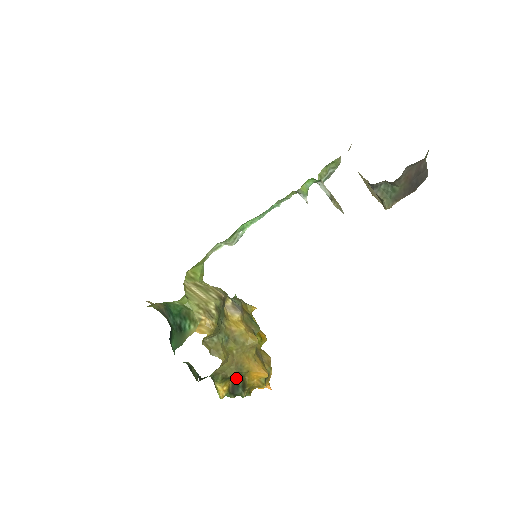
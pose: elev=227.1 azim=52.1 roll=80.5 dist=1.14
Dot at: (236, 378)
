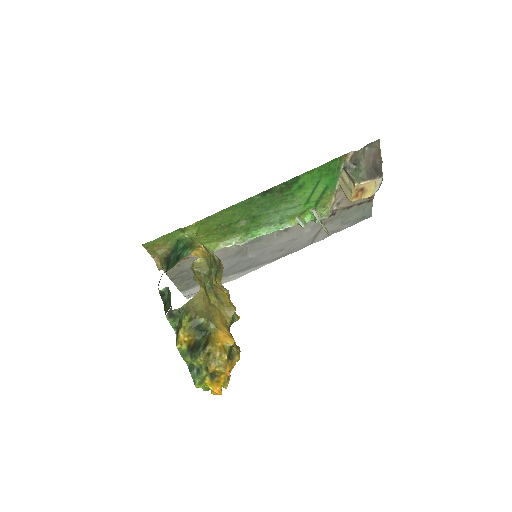
Dot at: (201, 337)
